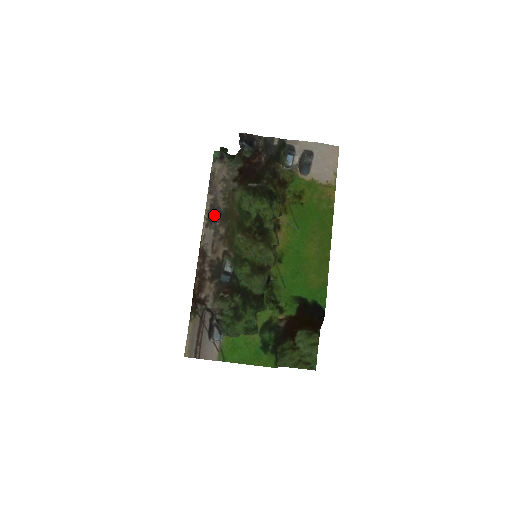
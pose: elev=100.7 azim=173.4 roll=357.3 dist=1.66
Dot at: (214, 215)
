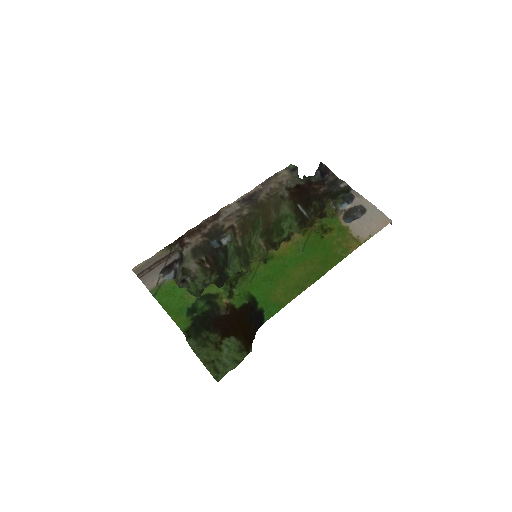
Dot at: (250, 199)
